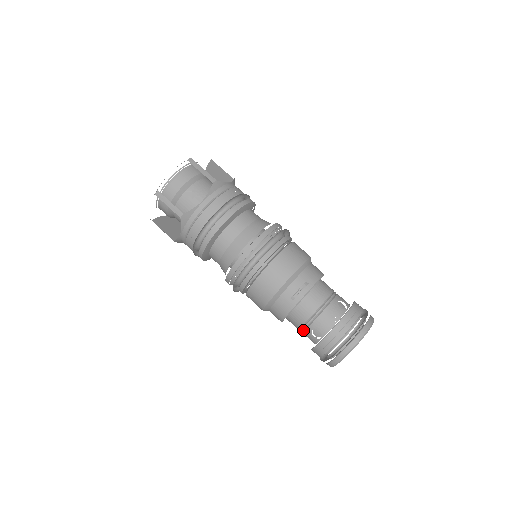
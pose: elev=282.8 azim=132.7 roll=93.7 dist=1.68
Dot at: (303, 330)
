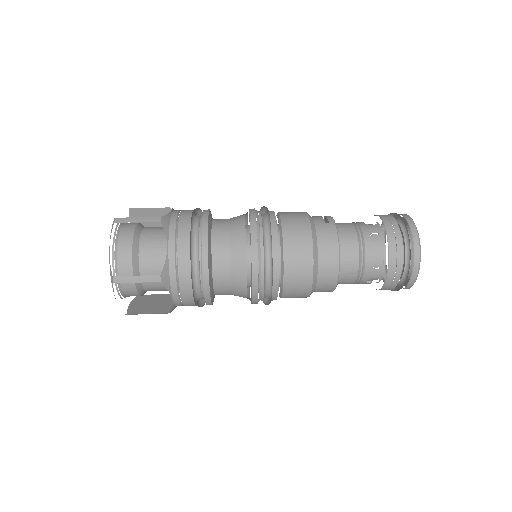
Dot at: (363, 252)
